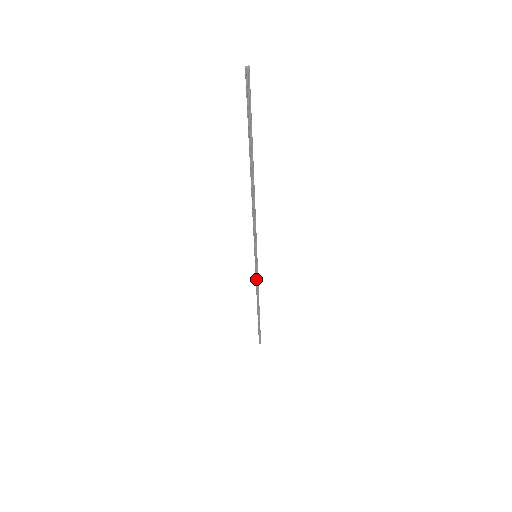
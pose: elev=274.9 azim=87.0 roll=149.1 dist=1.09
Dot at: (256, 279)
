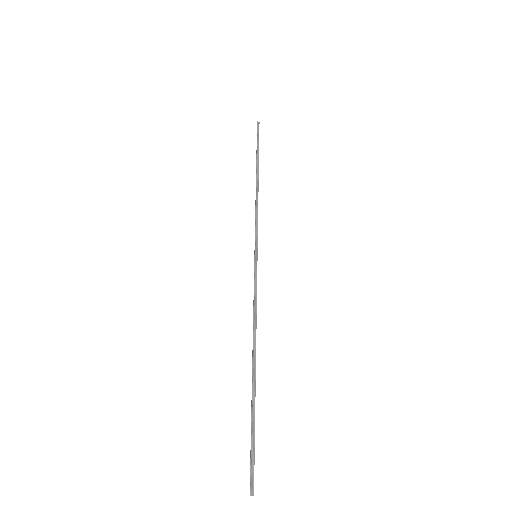
Dot at: (255, 224)
